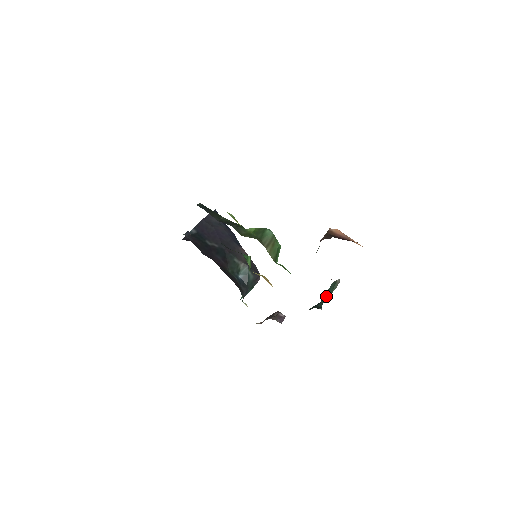
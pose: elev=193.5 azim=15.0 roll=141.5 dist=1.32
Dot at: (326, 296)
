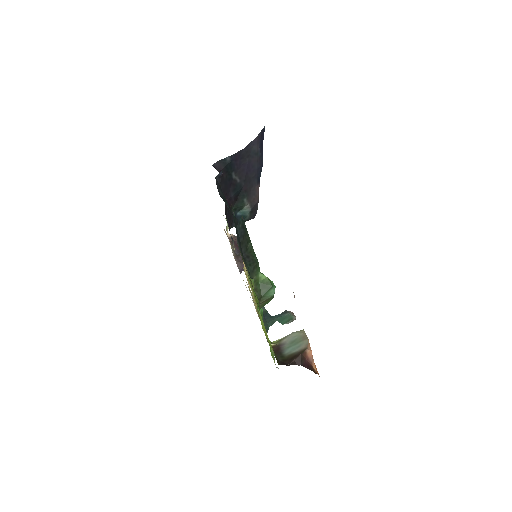
Dot at: (278, 320)
